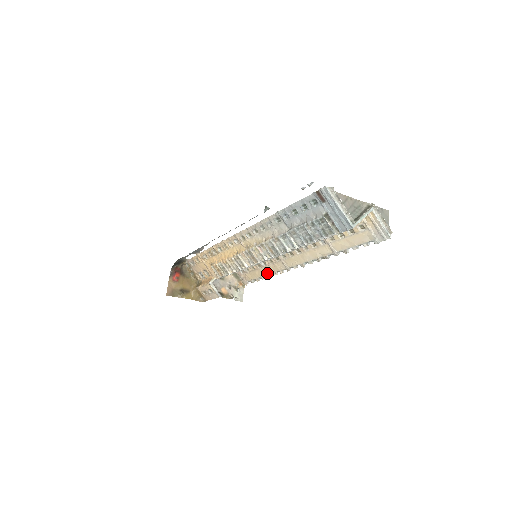
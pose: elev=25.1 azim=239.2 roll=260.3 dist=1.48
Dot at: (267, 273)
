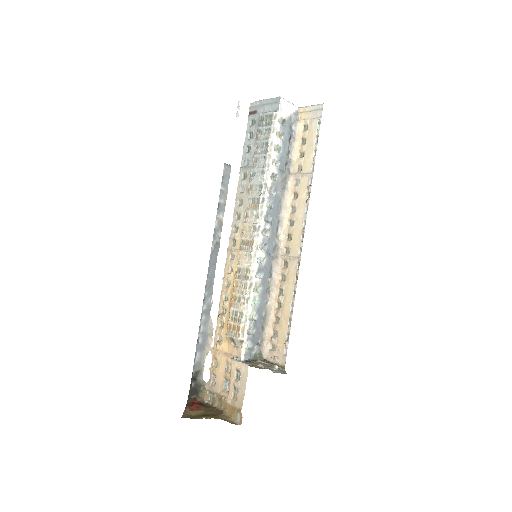
Dot at: (290, 301)
